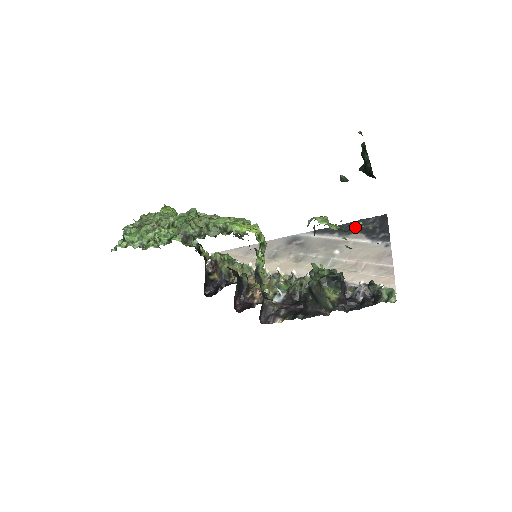
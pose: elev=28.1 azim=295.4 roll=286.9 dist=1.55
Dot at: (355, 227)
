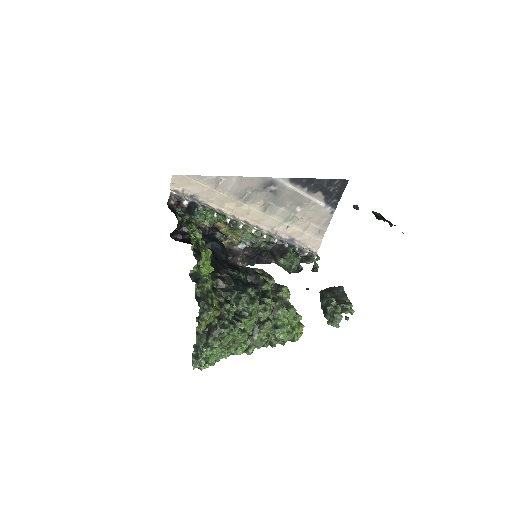
Dot at: occluded
